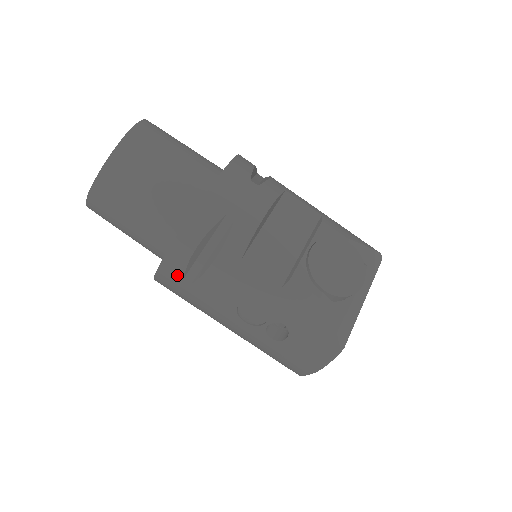
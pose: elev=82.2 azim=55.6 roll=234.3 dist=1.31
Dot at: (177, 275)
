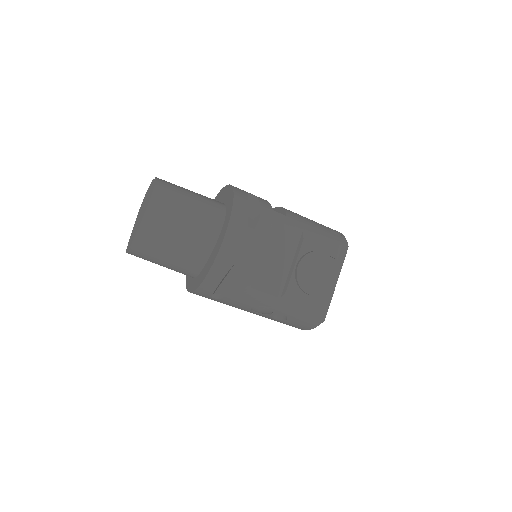
Dot at: (206, 296)
